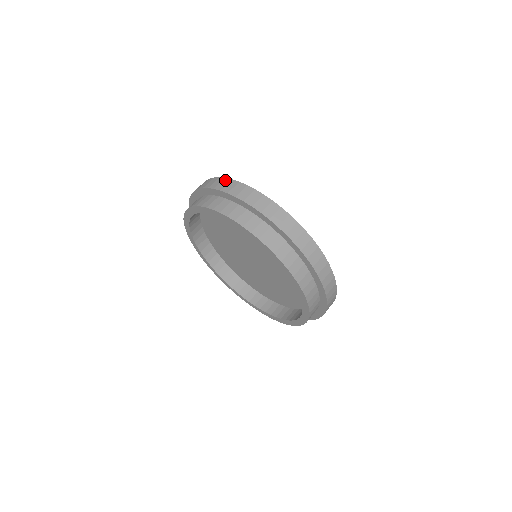
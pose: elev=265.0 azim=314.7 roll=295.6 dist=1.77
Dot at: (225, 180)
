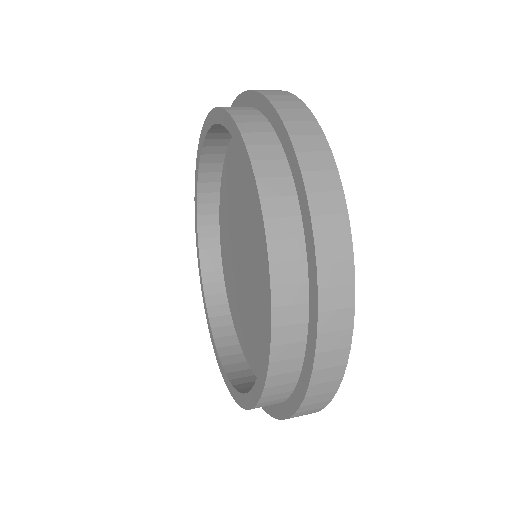
Dot at: occluded
